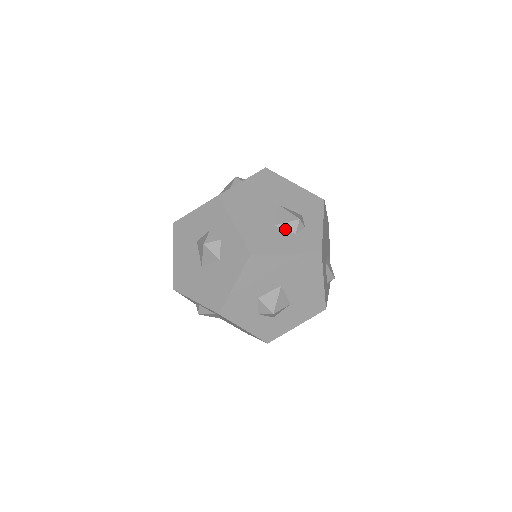
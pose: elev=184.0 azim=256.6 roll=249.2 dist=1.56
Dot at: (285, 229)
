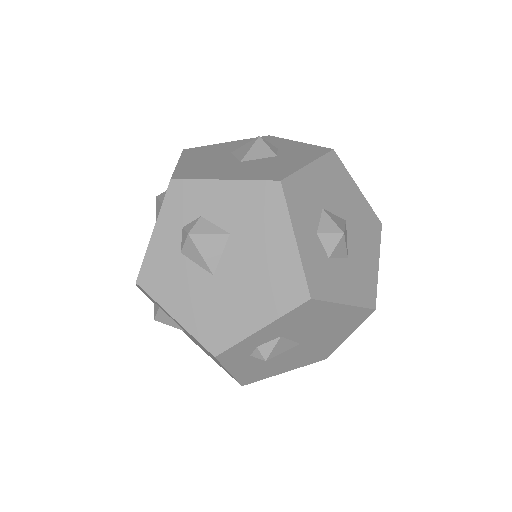
Dot at: occluded
